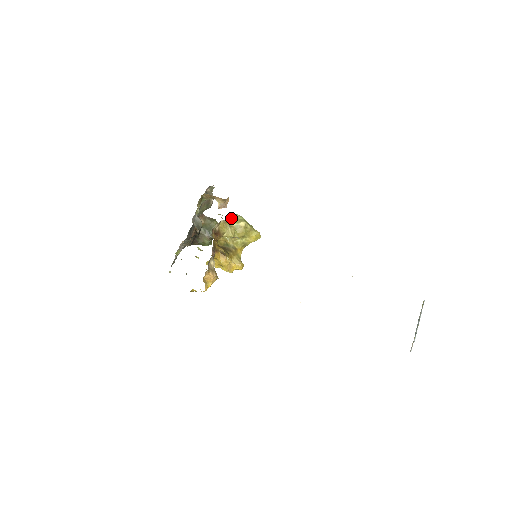
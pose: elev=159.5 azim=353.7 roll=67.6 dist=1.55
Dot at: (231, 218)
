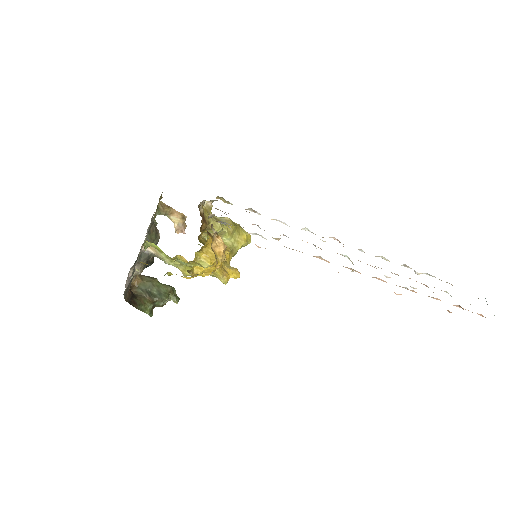
Dot at: occluded
